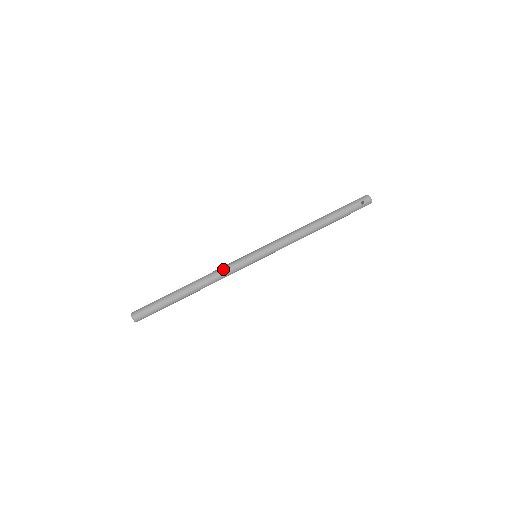
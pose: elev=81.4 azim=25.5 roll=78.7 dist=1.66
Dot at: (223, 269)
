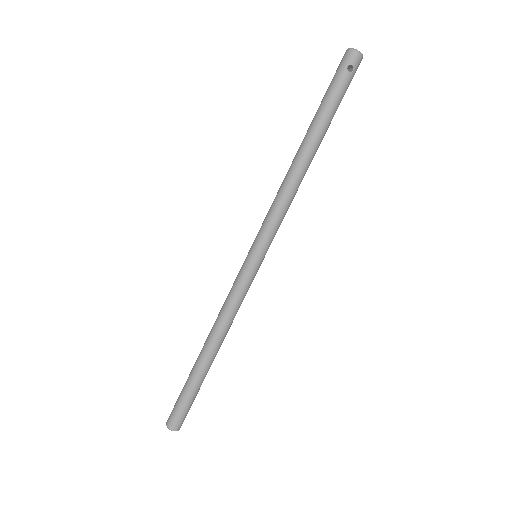
Dot at: (228, 305)
